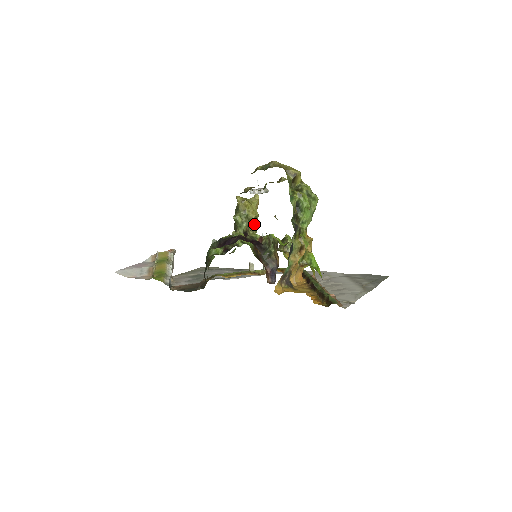
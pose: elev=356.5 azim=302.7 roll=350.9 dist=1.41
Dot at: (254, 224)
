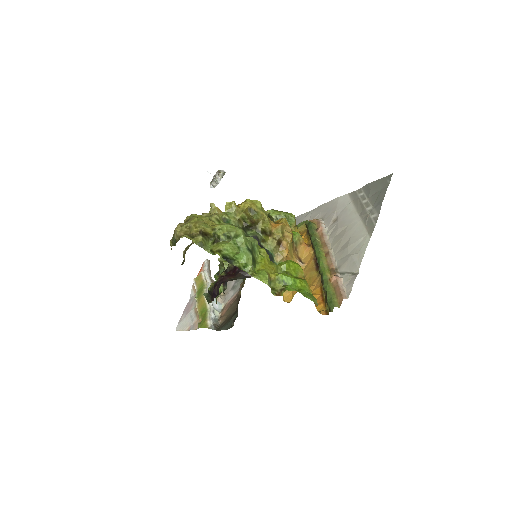
Dot at: occluded
